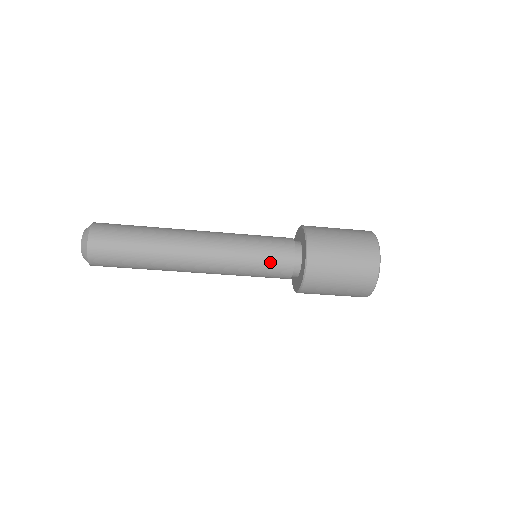
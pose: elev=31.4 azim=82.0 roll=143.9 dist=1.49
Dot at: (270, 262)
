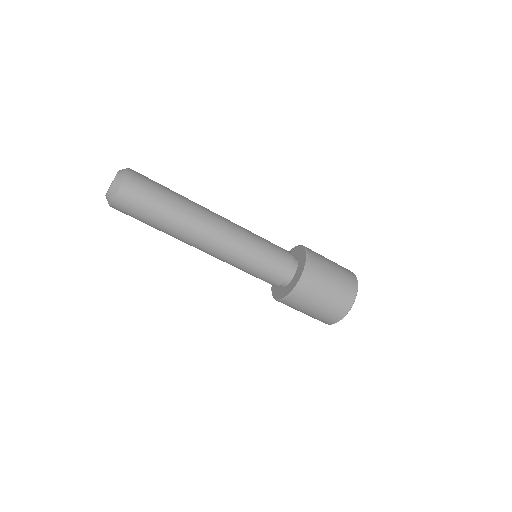
Dot at: (272, 262)
